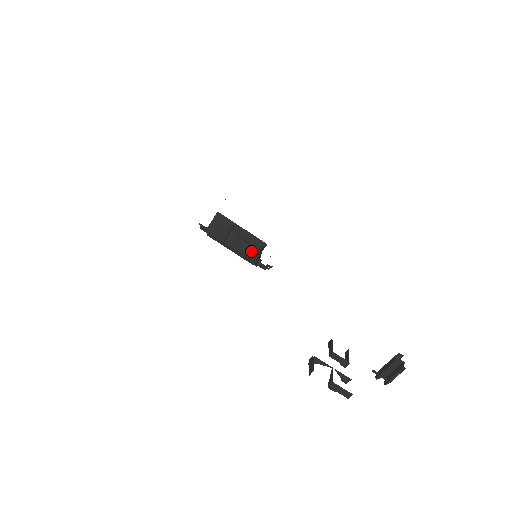
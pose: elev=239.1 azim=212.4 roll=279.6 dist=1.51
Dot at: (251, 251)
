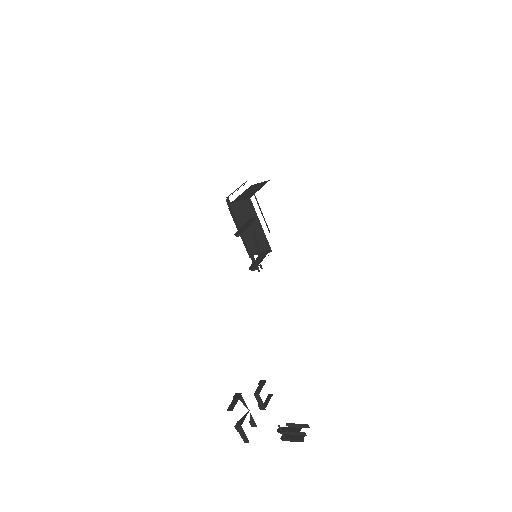
Dot at: (255, 247)
